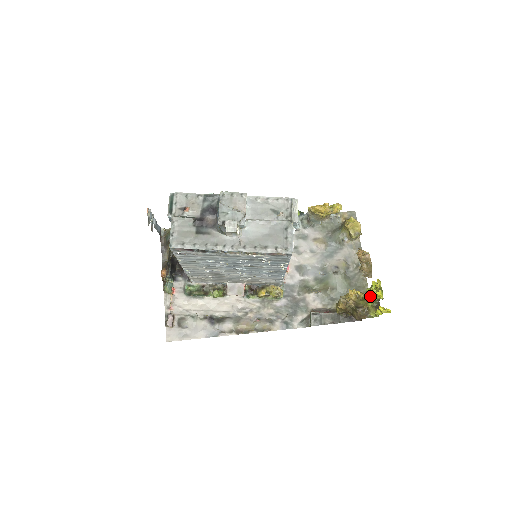
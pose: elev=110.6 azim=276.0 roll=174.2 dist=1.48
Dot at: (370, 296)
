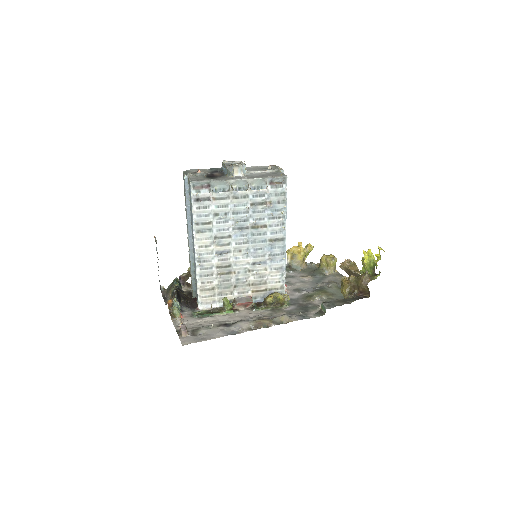
Dot at: (364, 255)
